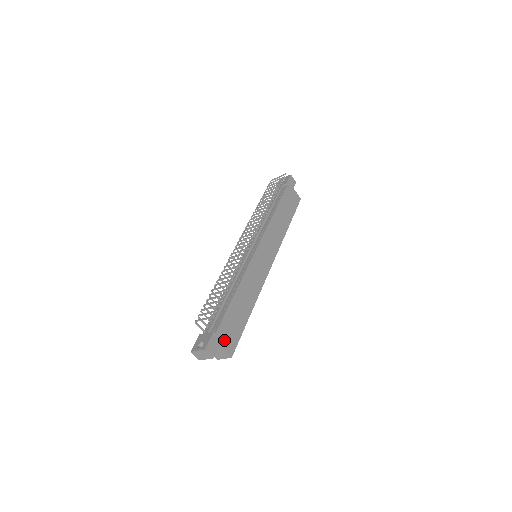
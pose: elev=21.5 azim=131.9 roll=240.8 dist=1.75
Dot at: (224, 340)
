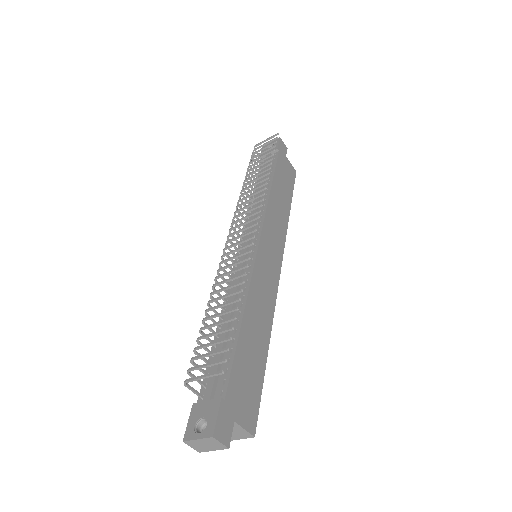
Dot at: (239, 408)
